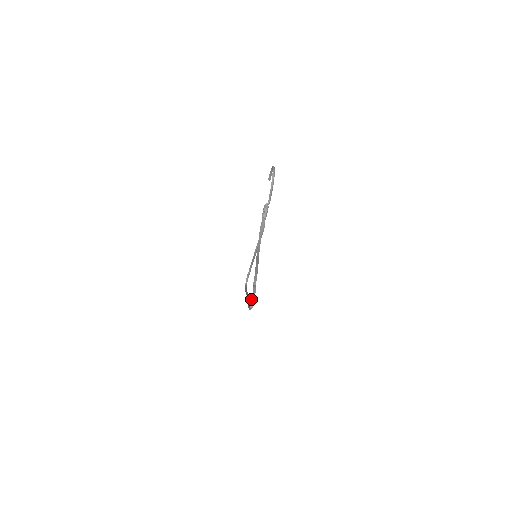
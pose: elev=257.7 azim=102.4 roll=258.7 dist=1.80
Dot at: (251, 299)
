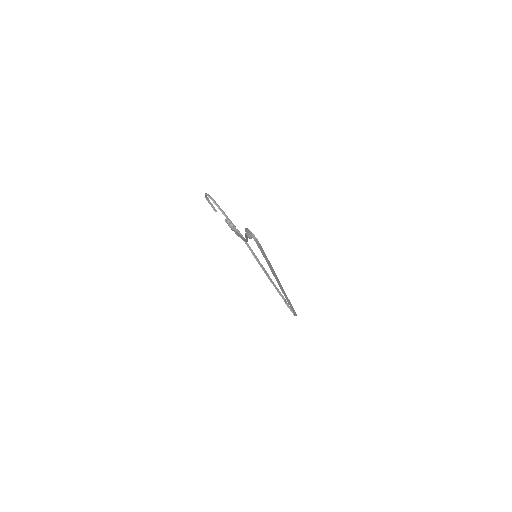
Dot at: occluded
